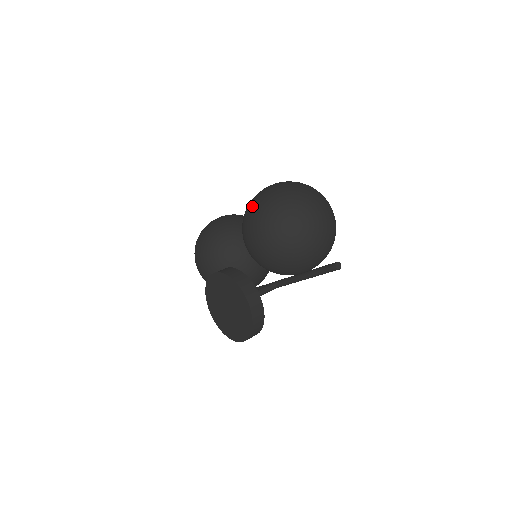
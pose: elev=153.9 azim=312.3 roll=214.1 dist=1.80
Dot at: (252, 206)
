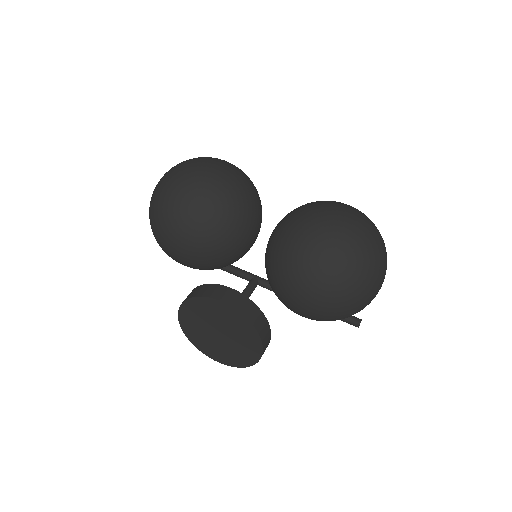
Dot at: (322, 257)
